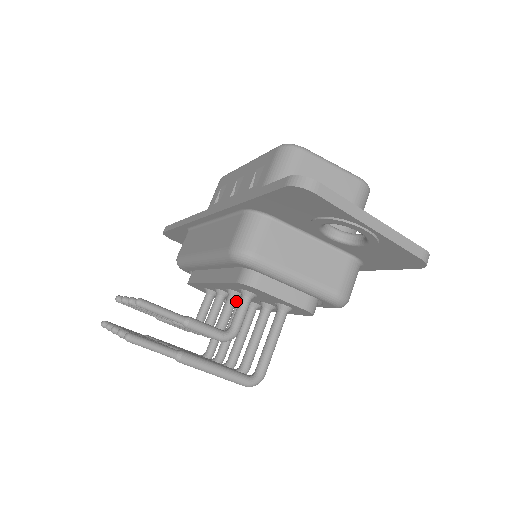
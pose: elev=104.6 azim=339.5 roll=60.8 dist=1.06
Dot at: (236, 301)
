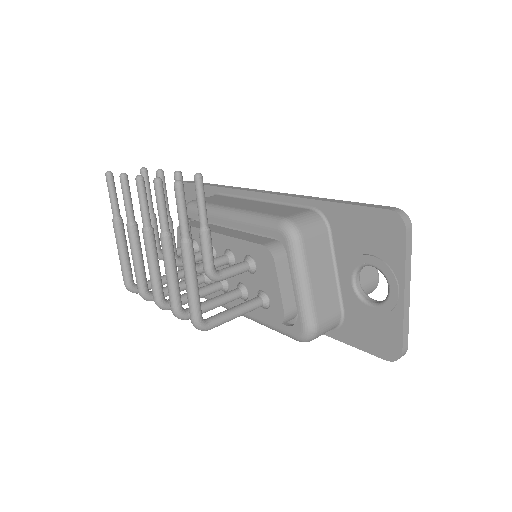
Dot at: (225, 264)
